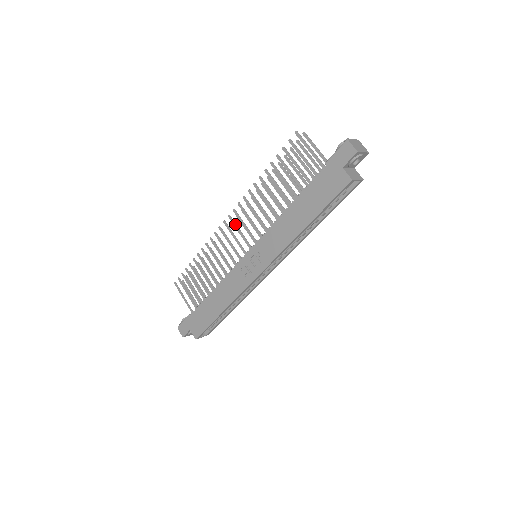
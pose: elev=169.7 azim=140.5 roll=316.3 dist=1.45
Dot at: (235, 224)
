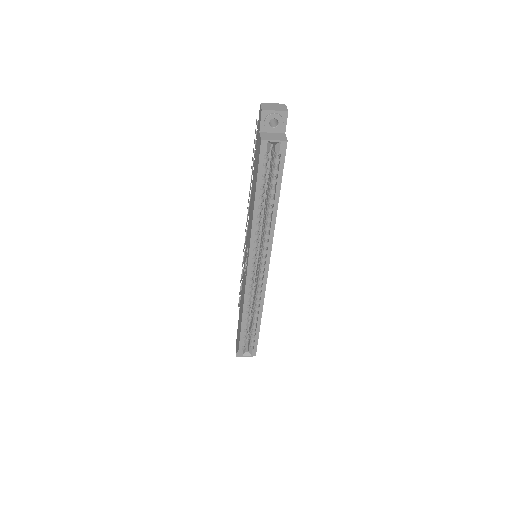
Dot at: (247, 229)
